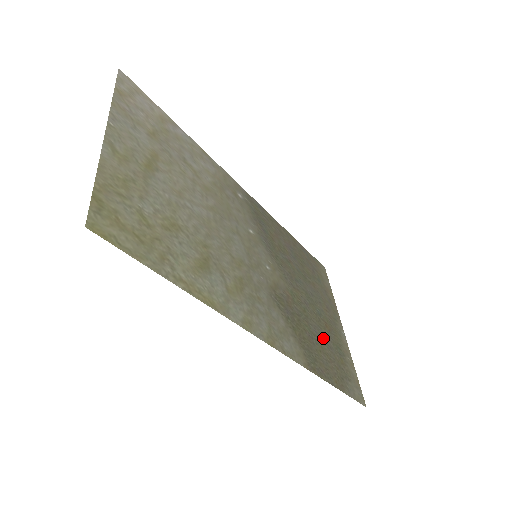
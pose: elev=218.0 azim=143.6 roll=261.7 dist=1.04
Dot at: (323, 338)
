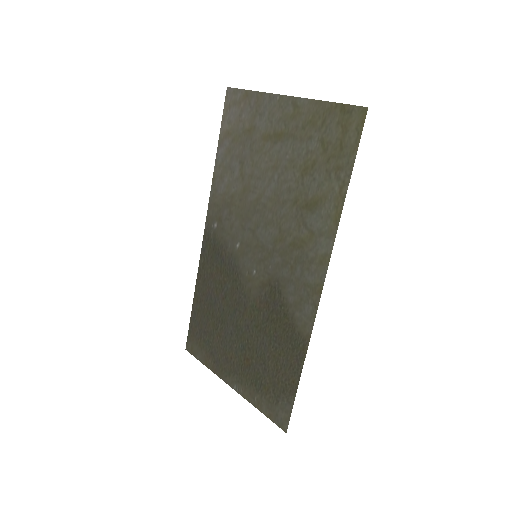
Dot at: (263, 357)
